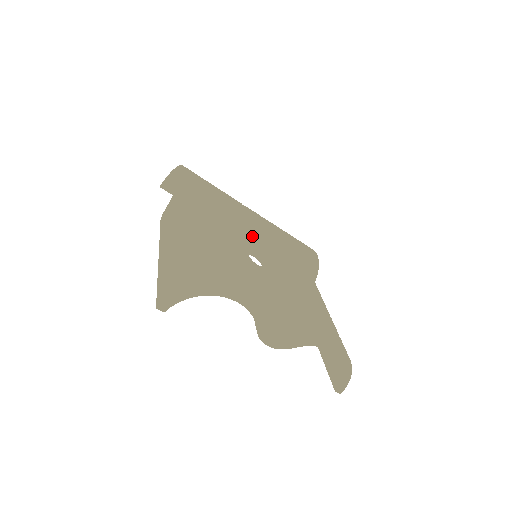
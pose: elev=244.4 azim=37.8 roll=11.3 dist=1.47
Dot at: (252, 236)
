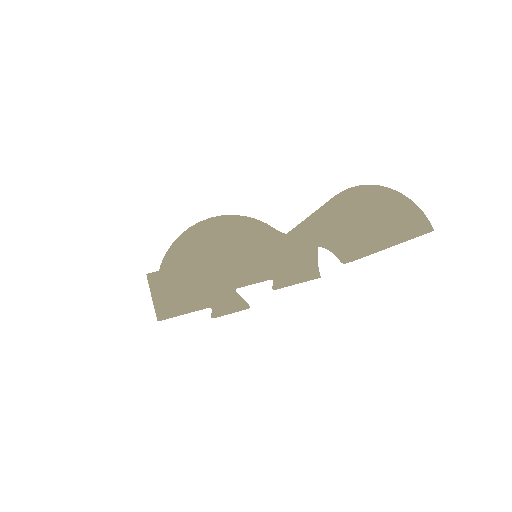
Dot at: occluded
